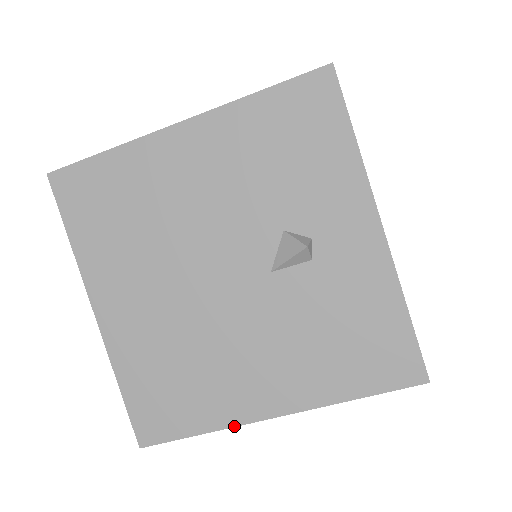
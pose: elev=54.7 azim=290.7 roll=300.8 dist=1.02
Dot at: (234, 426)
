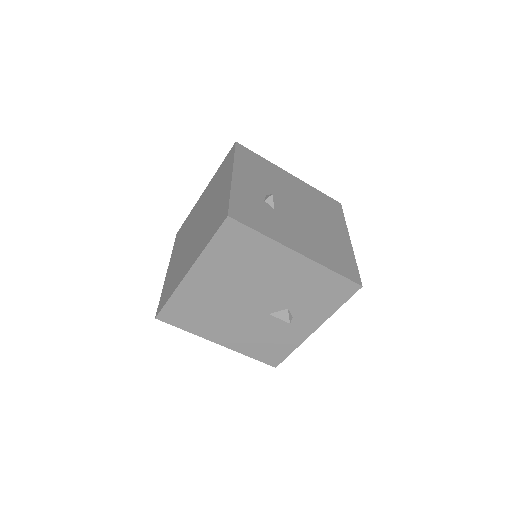
Dot at: occluded
